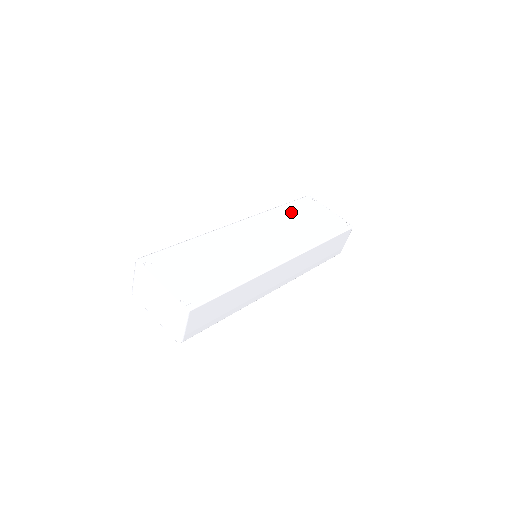
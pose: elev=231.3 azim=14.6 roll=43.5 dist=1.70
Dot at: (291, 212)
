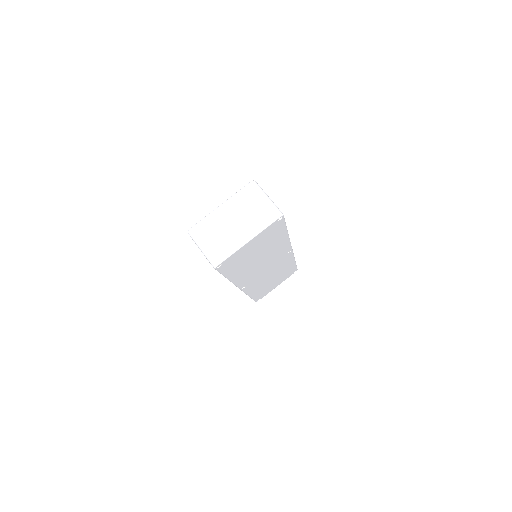
Dot at: occluded
